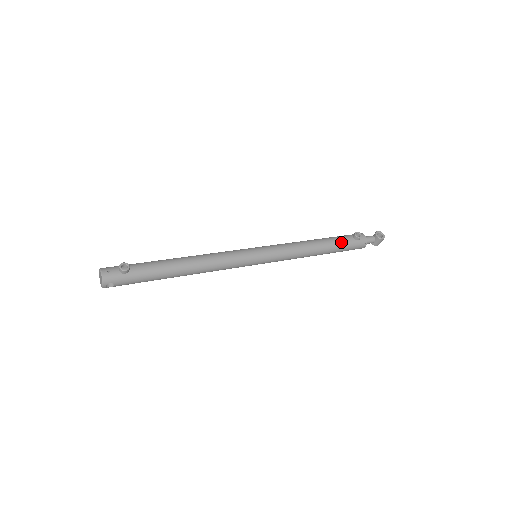
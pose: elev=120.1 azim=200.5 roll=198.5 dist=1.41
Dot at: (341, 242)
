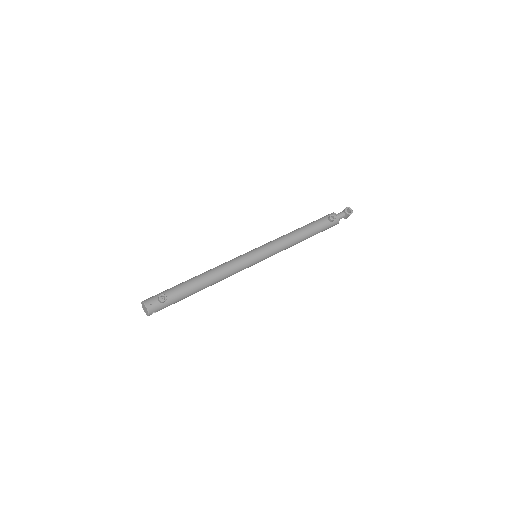
Dot at: (320, 227)
